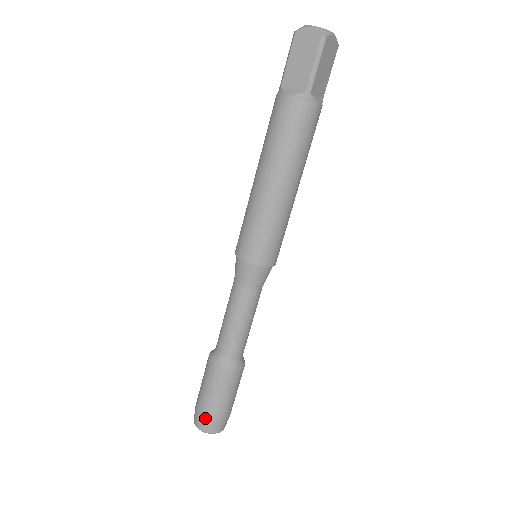
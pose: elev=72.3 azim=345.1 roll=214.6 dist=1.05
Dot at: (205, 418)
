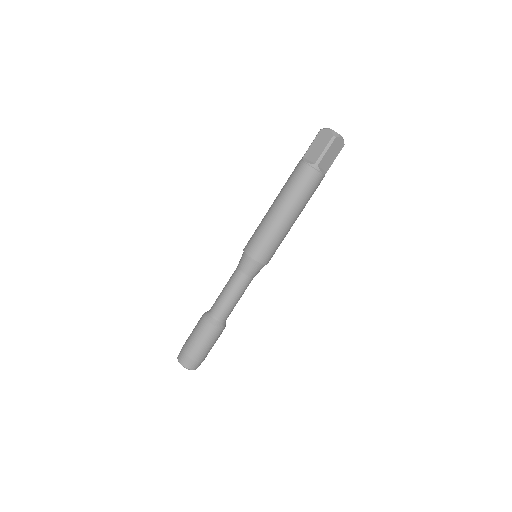
Dot at: (186, 354)
